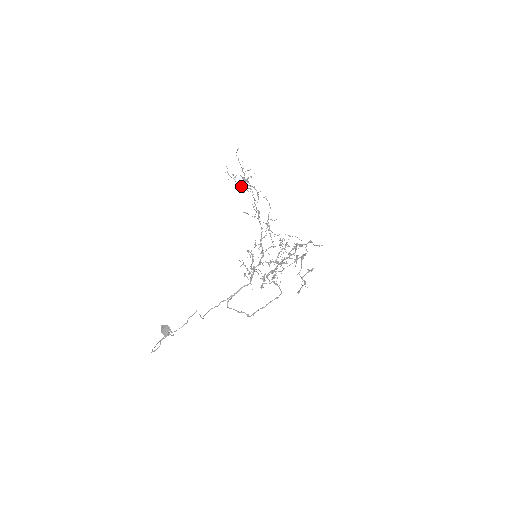
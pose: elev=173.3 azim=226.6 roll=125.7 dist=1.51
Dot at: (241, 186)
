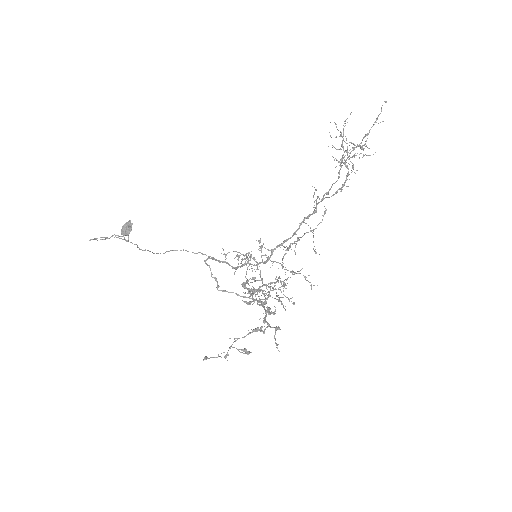
Dot at: (343, 154)
